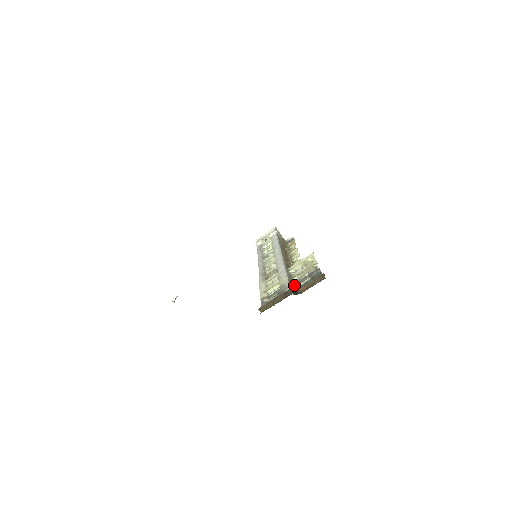
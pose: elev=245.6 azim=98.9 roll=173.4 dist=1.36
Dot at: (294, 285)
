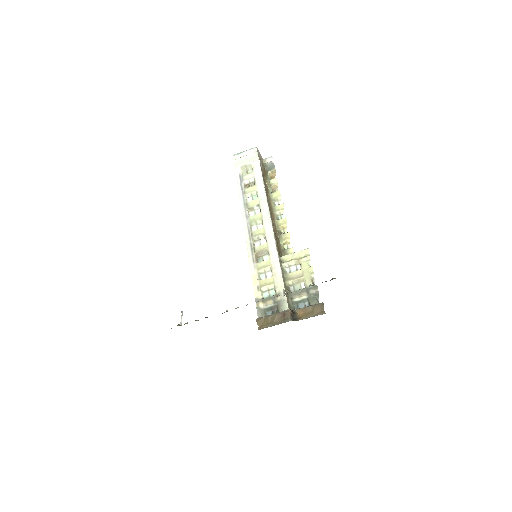
Dot at: (290, 296)
